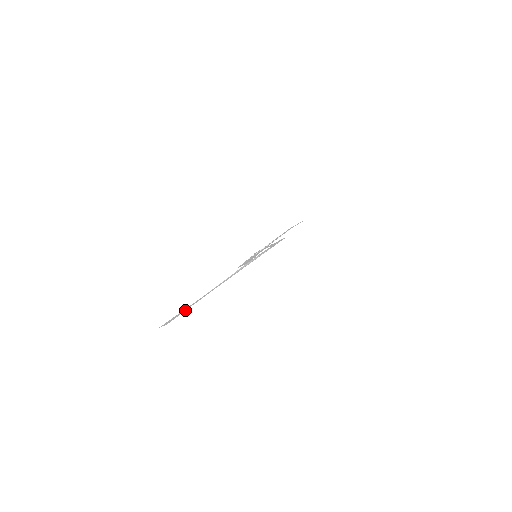
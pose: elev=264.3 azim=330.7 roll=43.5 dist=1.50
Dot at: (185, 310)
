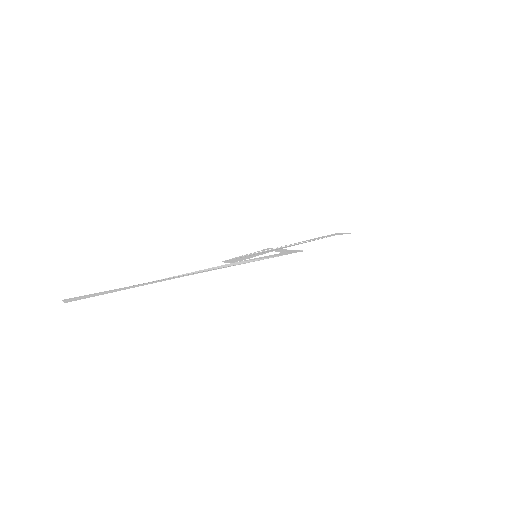
Dot at: (104, 293)
